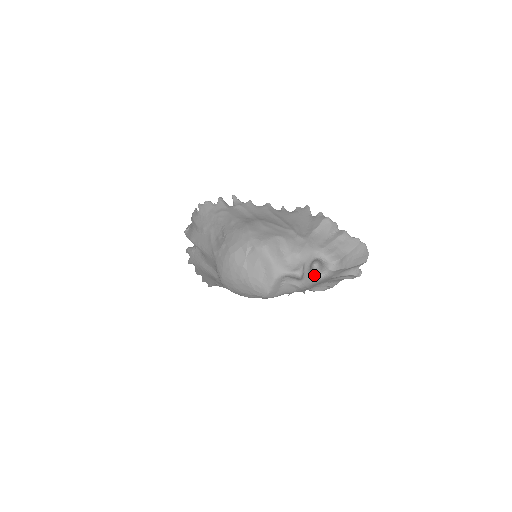
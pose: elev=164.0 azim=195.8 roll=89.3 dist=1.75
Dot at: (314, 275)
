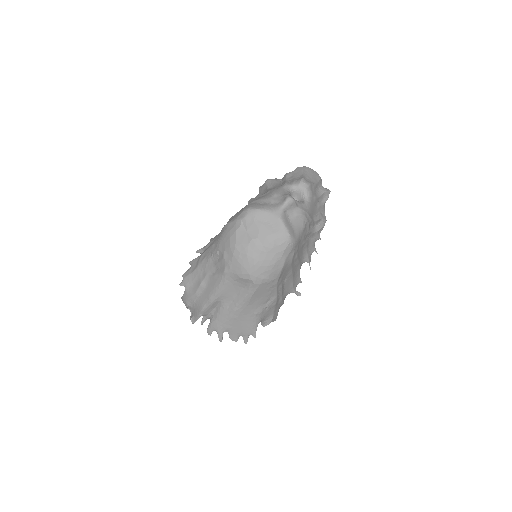
Dot at: (301, 202)
